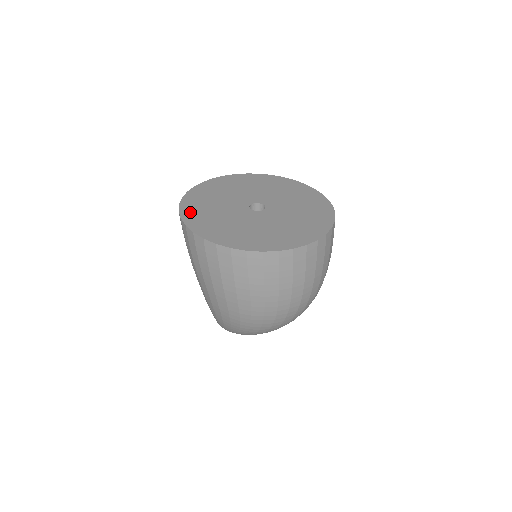
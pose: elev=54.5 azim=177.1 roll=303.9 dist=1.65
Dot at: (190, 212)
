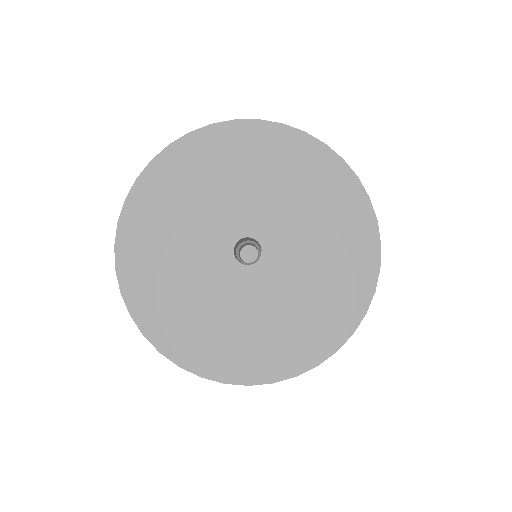
Dot at: (214, 363)
